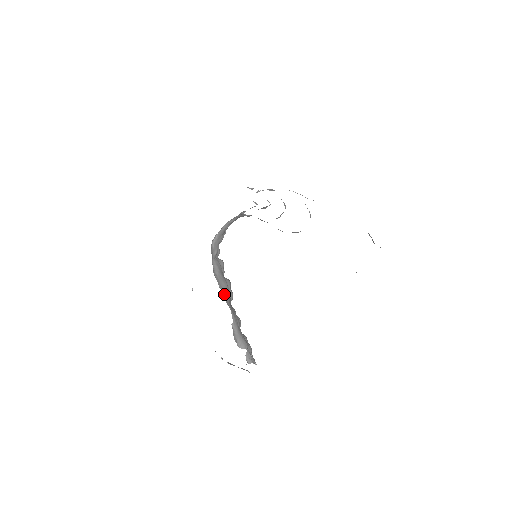
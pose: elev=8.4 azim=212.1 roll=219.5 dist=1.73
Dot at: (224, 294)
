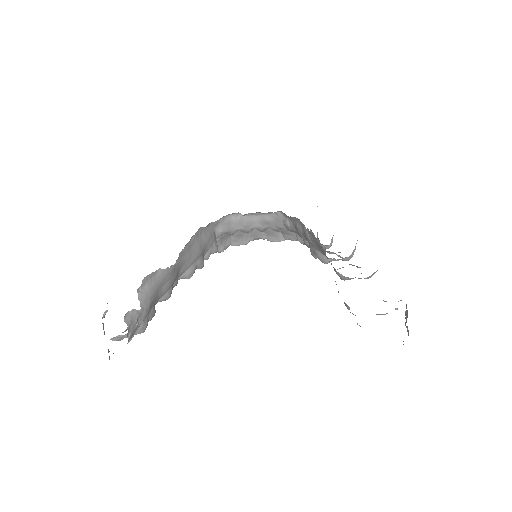
Dot at: (187, 249)
